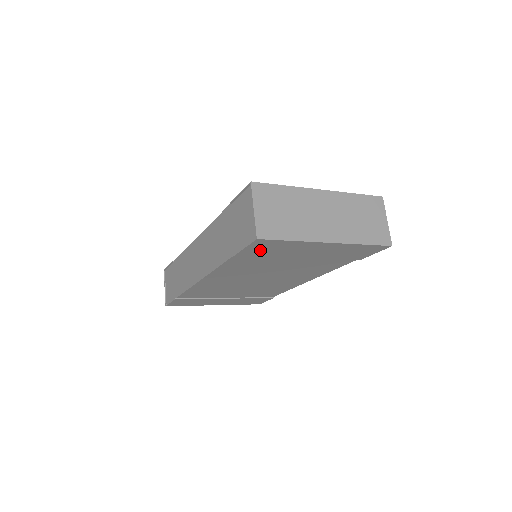
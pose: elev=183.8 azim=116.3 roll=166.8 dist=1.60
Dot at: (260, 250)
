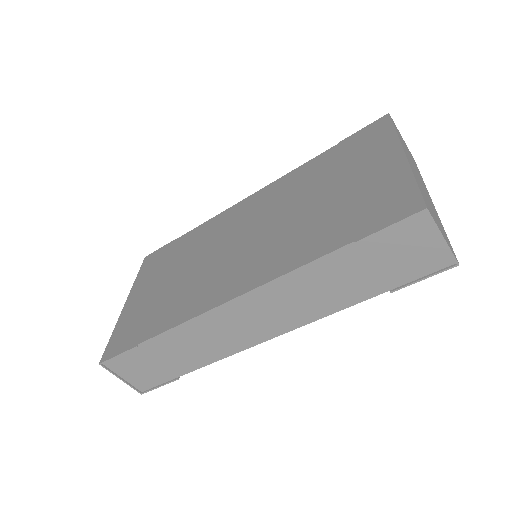
Dot at: occluded
